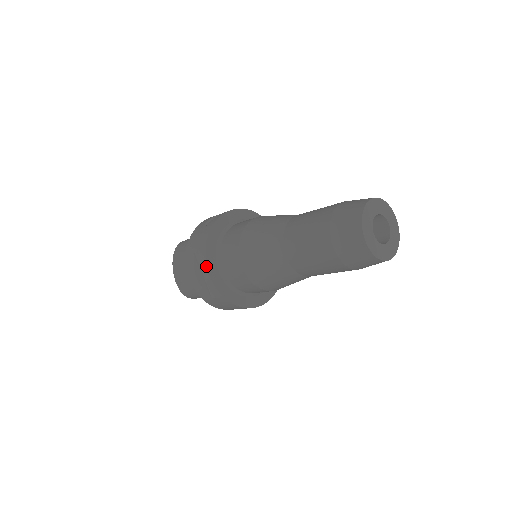
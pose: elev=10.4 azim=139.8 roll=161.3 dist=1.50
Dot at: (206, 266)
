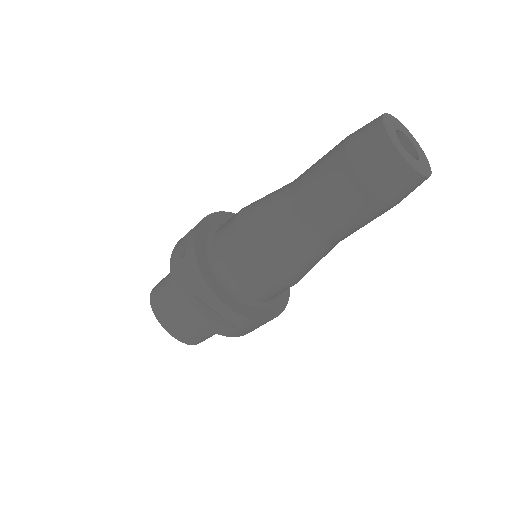
Dot at: (218, 300)
